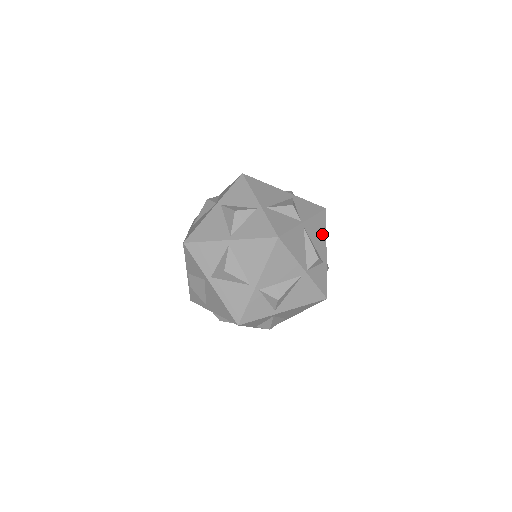
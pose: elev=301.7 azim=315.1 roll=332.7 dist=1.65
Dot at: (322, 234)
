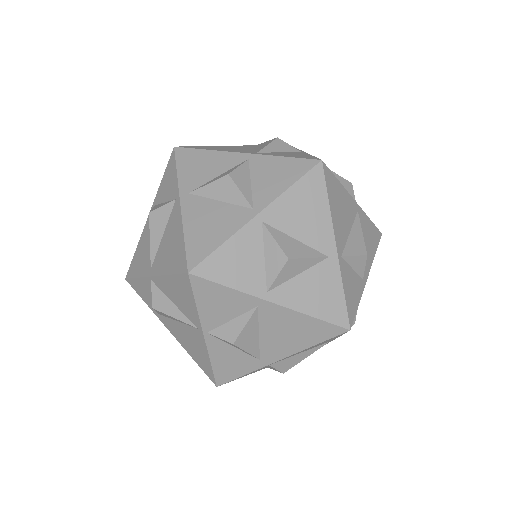
Dot at: occluded
